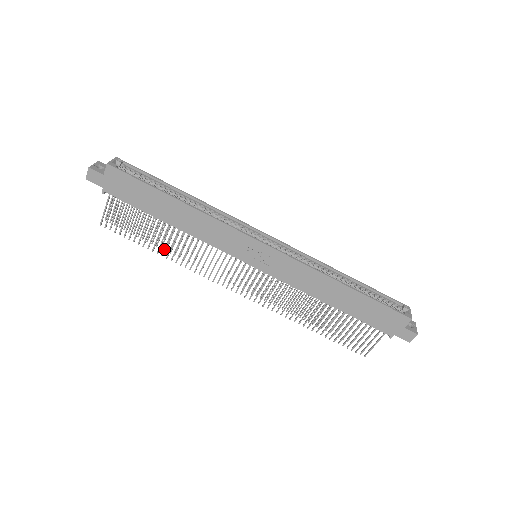
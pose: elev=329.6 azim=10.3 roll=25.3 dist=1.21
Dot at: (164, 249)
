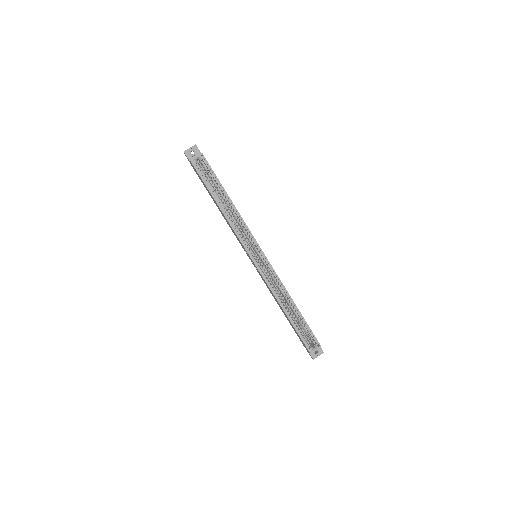
Dot at: occluded
